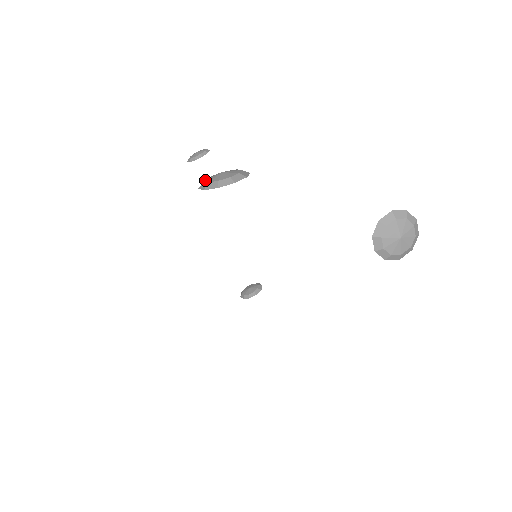
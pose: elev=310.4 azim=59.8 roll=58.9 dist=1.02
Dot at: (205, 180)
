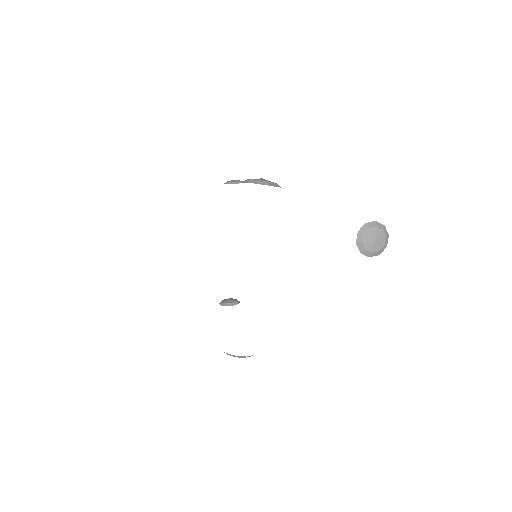
Dot at: (249, 179)
